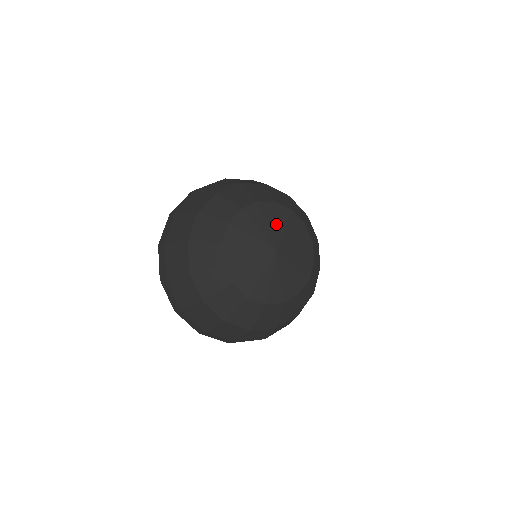
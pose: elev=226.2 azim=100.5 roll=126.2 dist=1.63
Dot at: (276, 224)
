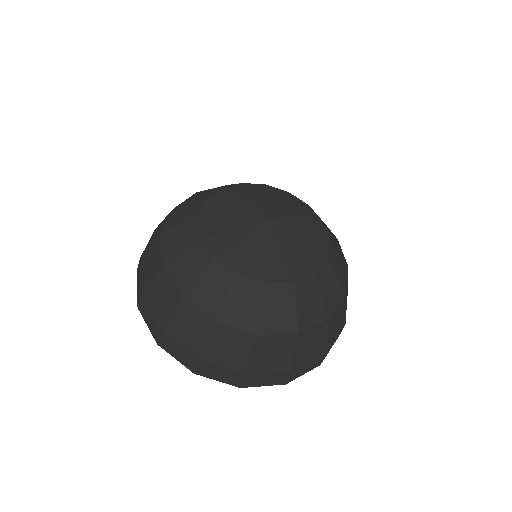
Dot at: (267, 199)
